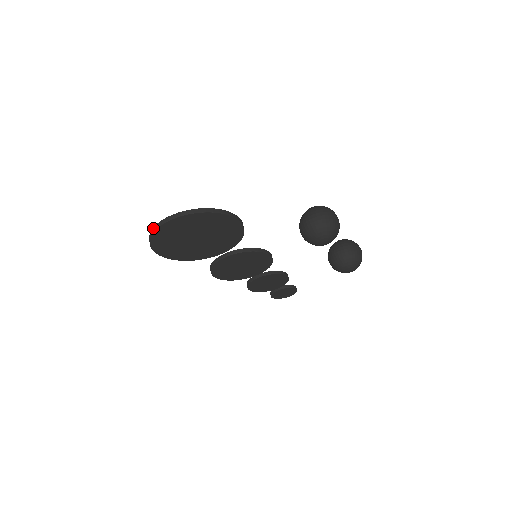
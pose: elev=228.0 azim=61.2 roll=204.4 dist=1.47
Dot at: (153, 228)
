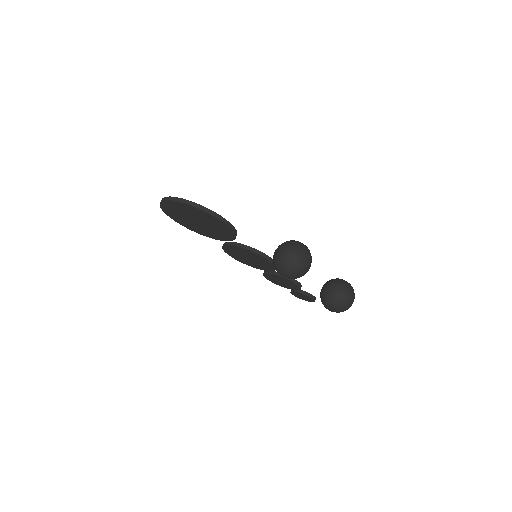
Dot at: occluded
